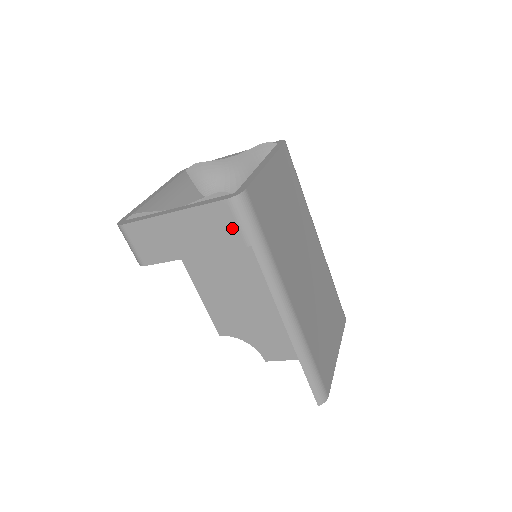
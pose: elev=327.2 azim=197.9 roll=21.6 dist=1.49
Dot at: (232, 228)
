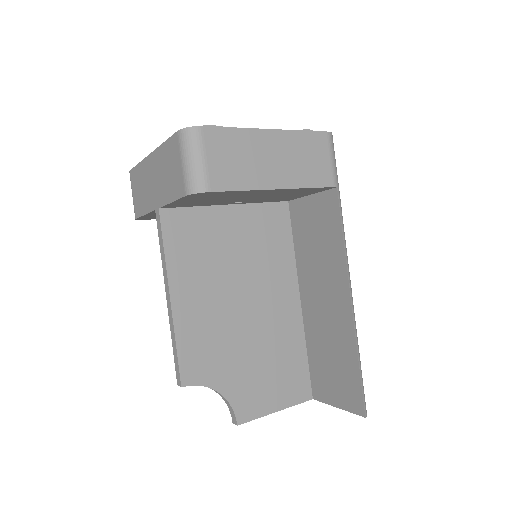
Dot at: (325, 163)
